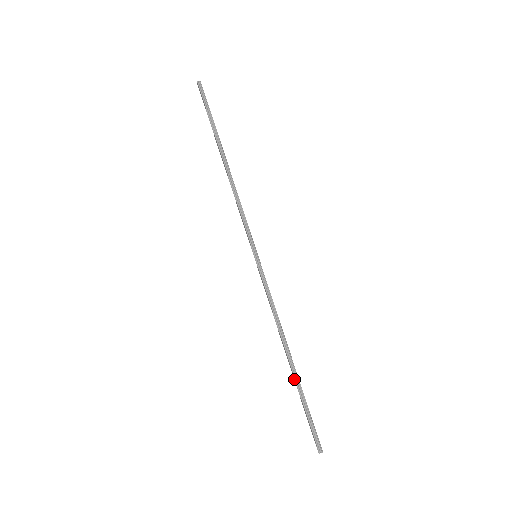
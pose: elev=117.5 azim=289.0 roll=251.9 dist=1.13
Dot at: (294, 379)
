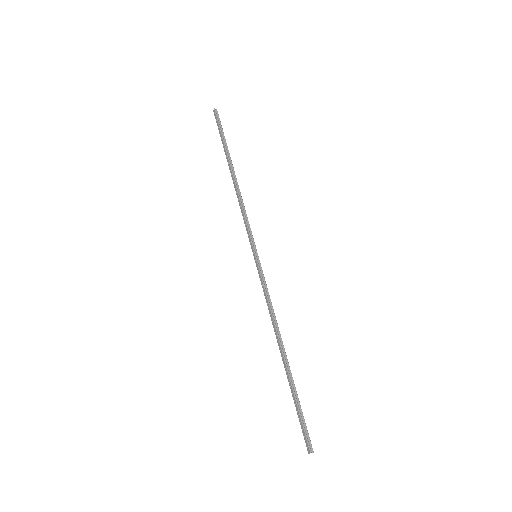
Dot at: (287, 375)
